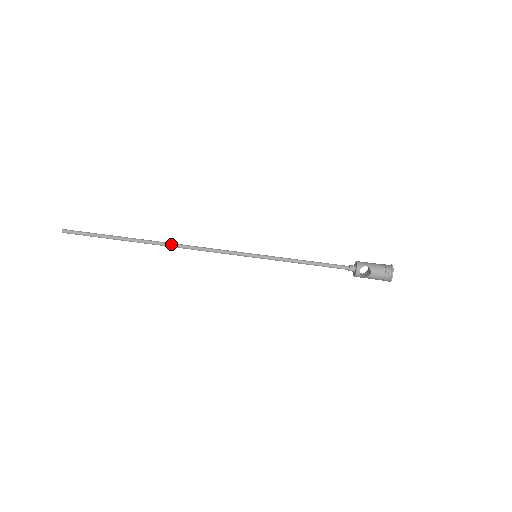
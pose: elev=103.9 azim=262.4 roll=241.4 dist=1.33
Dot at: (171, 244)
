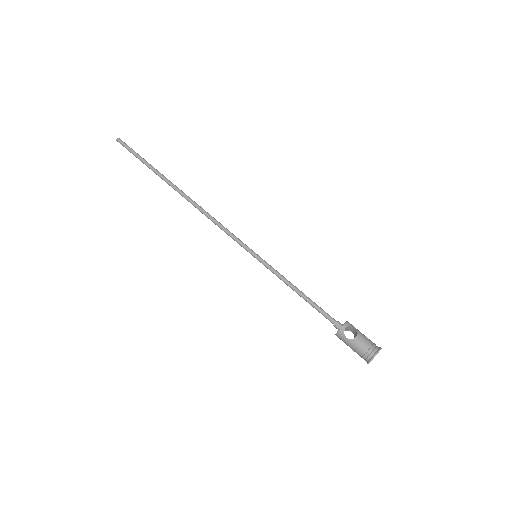
Dot at: (192, 200)
